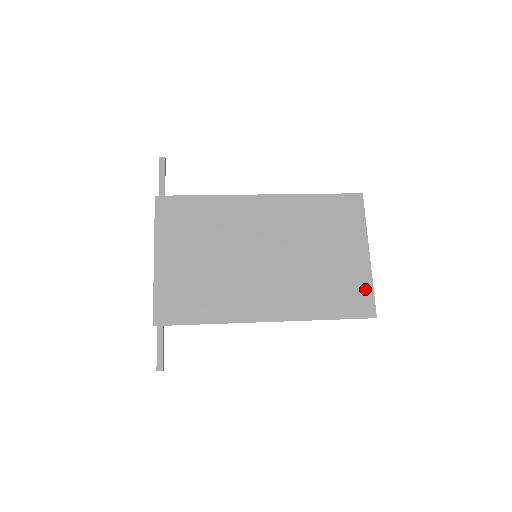
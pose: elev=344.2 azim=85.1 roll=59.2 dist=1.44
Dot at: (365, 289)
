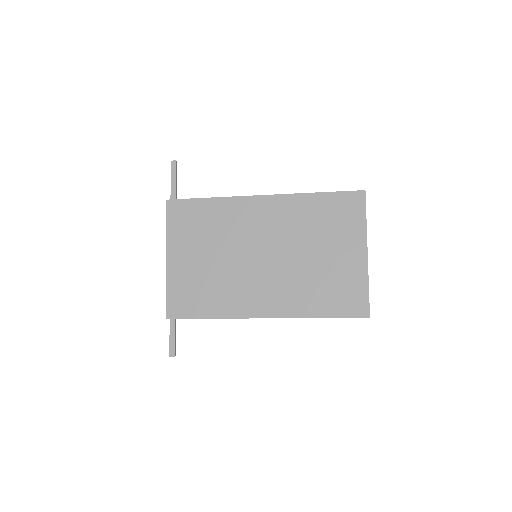
Dot at: (360, 289)
